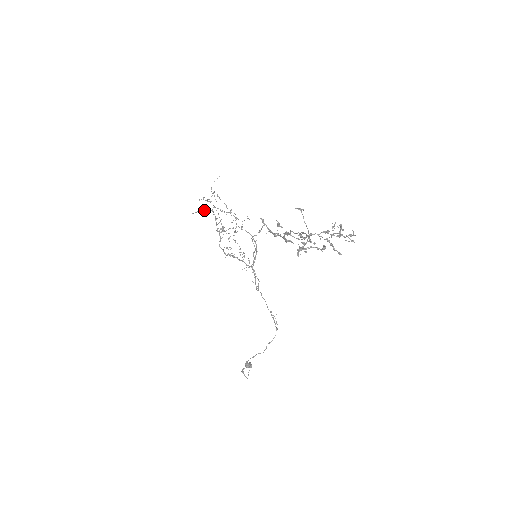
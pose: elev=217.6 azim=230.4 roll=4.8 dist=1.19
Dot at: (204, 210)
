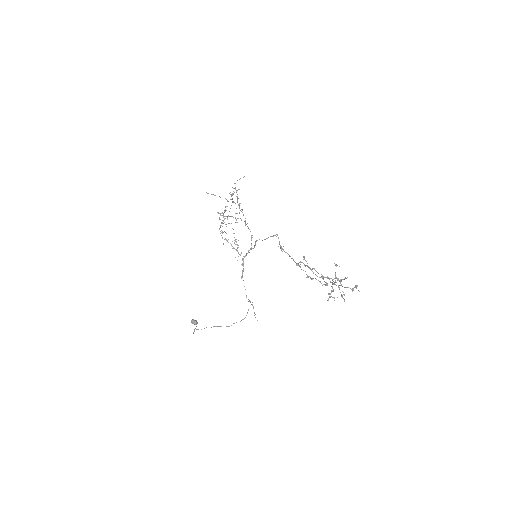
Dot at: occluded
